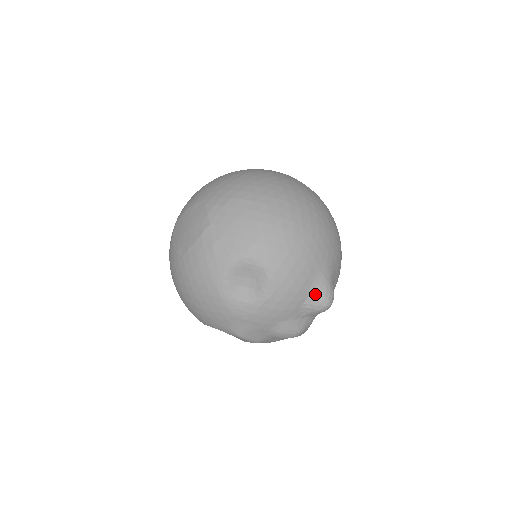
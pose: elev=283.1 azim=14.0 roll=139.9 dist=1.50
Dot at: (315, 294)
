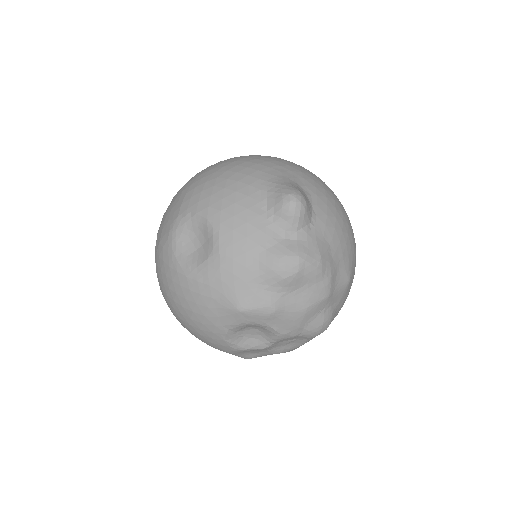
Dot at: (271, 201)
